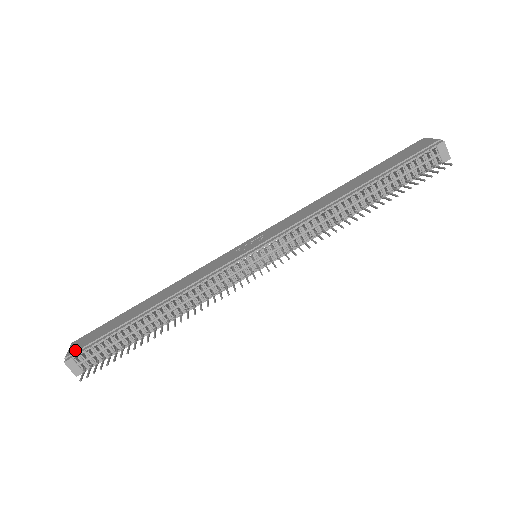
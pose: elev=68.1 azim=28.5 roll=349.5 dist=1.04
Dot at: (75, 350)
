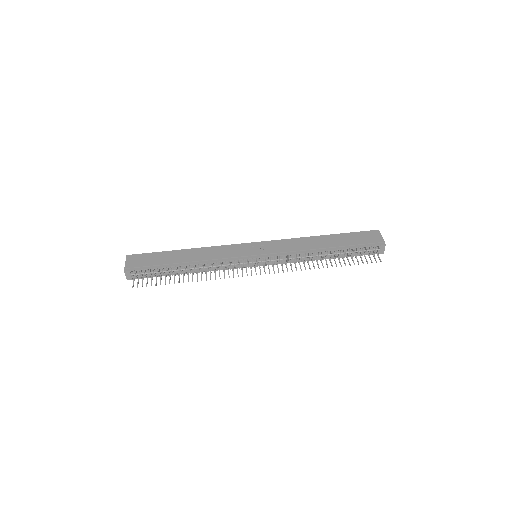
Dot at: (132, 266)
